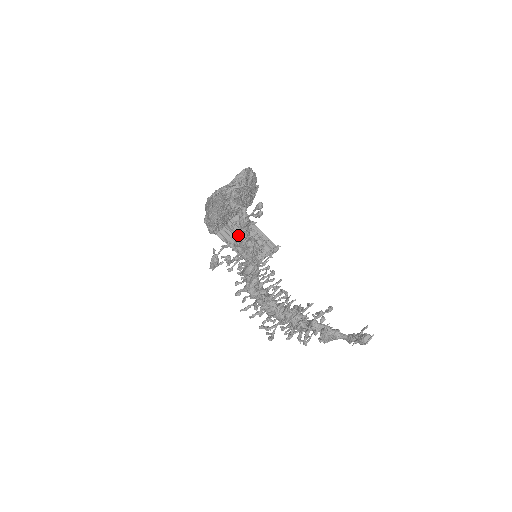
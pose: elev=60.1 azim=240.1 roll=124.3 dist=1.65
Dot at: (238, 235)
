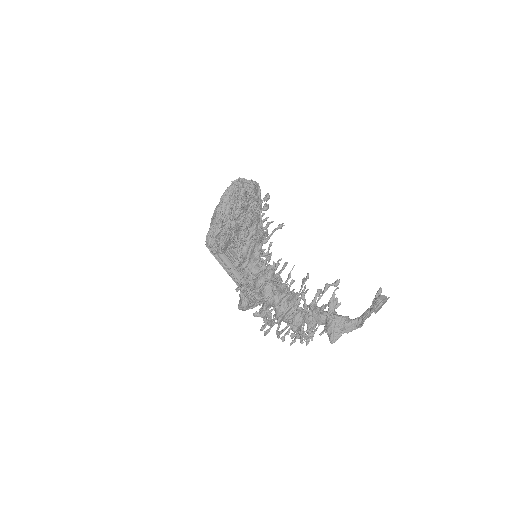
Dot at: occluded
